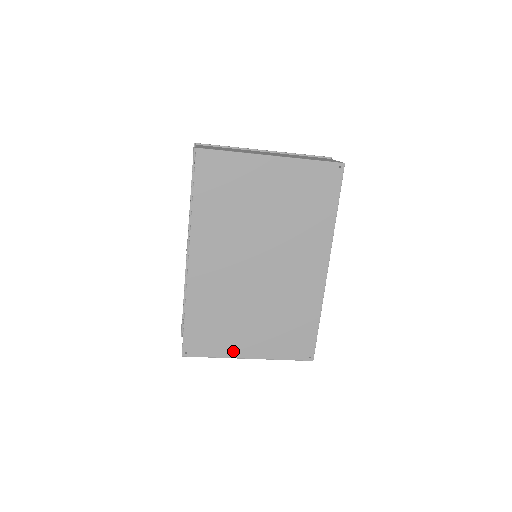
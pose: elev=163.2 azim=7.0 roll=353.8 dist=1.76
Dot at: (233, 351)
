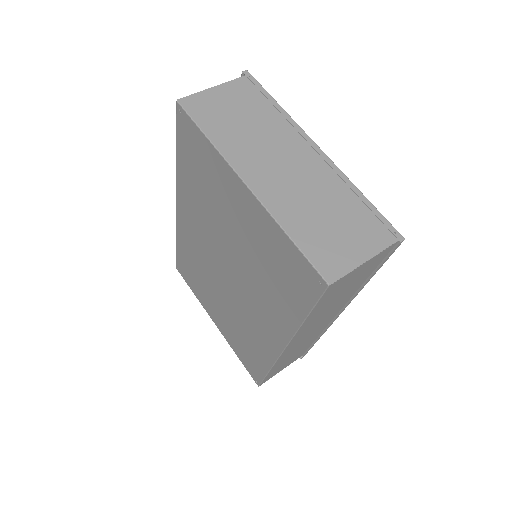
Dot at: (205, 306)
